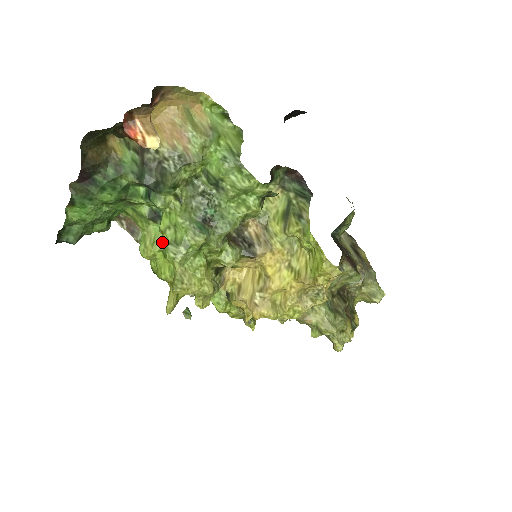
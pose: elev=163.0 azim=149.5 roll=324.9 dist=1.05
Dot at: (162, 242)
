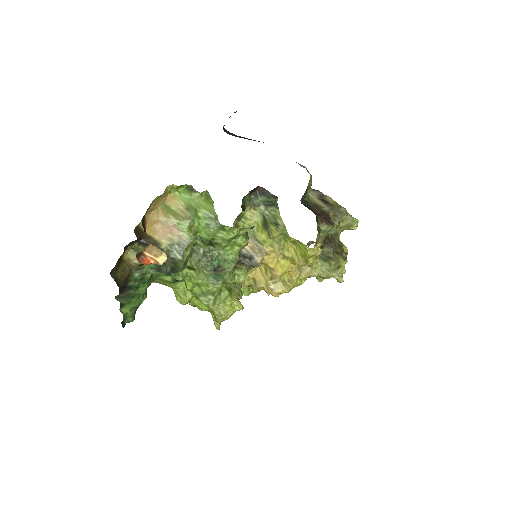
Dot at: occluded
